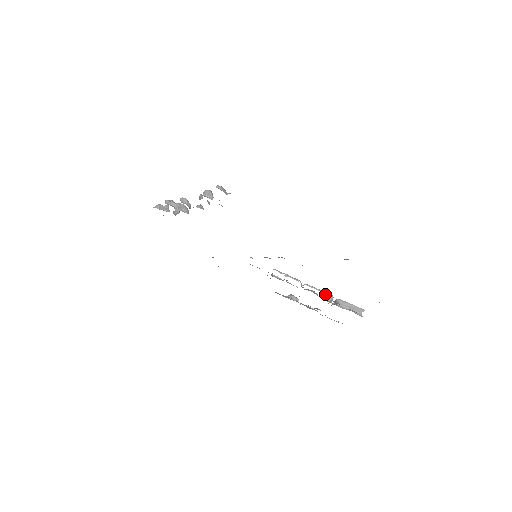
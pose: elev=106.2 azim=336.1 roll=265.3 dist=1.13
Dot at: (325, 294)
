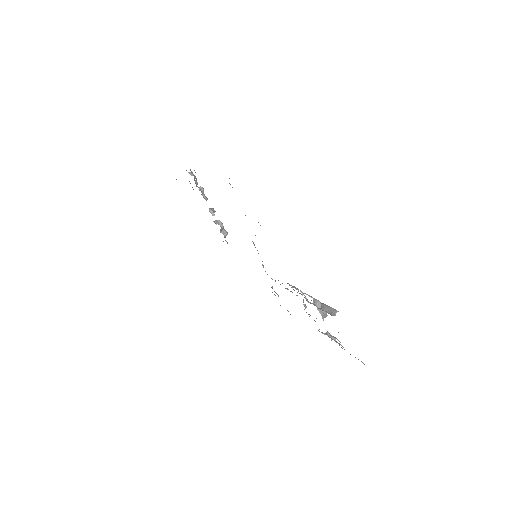
Dot at: (313, 299)
